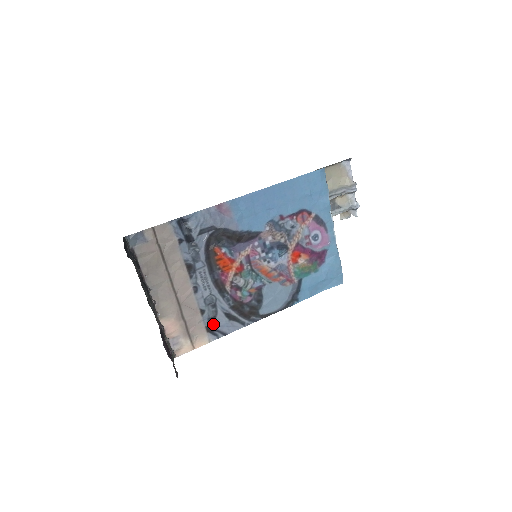
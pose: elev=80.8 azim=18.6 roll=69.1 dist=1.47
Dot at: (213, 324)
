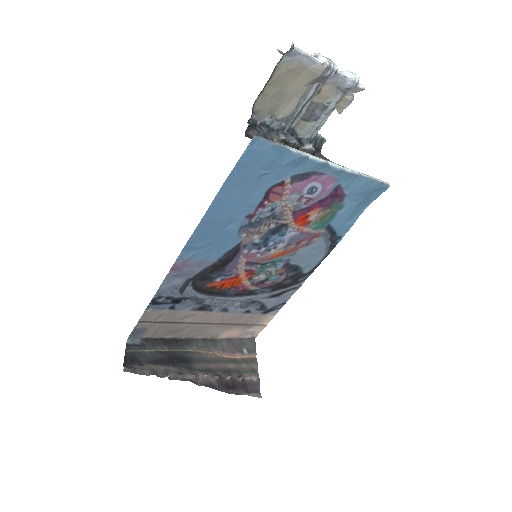
Dot at: (266, 308)
